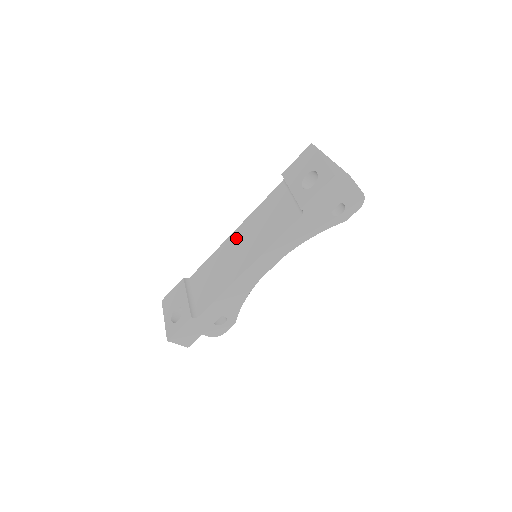
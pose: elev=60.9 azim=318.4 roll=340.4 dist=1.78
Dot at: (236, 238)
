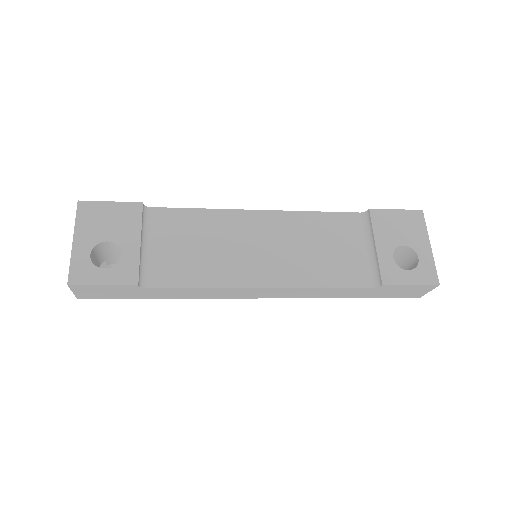
Dot at: (261, 224)
